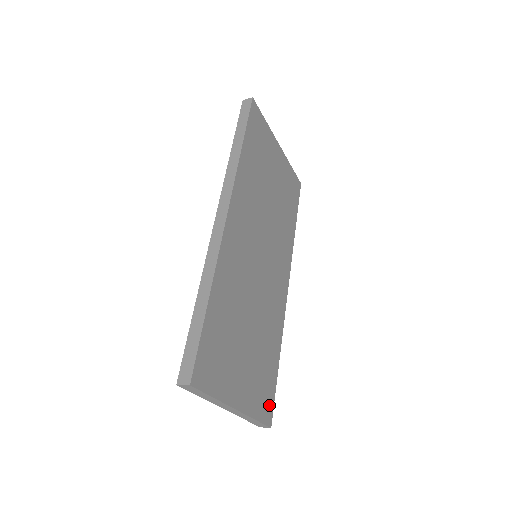
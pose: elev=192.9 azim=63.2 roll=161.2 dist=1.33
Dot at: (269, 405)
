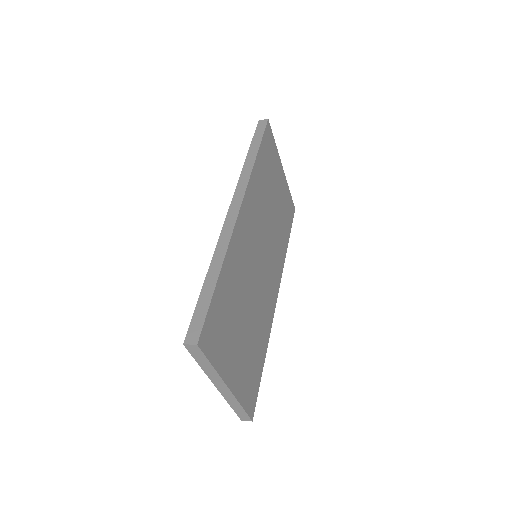
Dot at: (253, 398)
